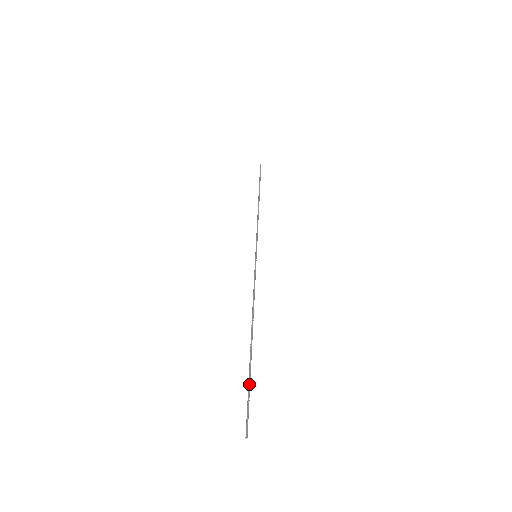
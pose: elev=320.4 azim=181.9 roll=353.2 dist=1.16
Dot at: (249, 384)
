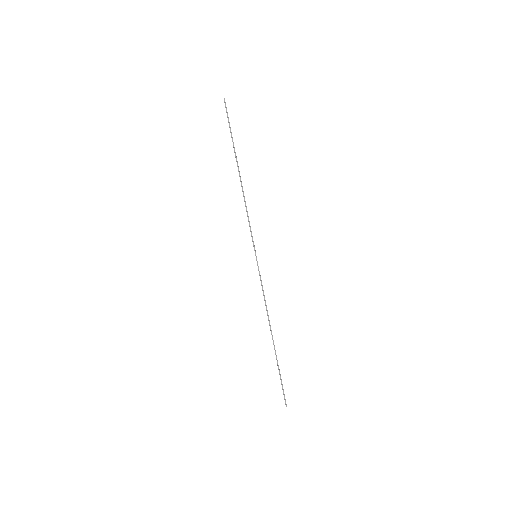
Dot at: (280, 375)
